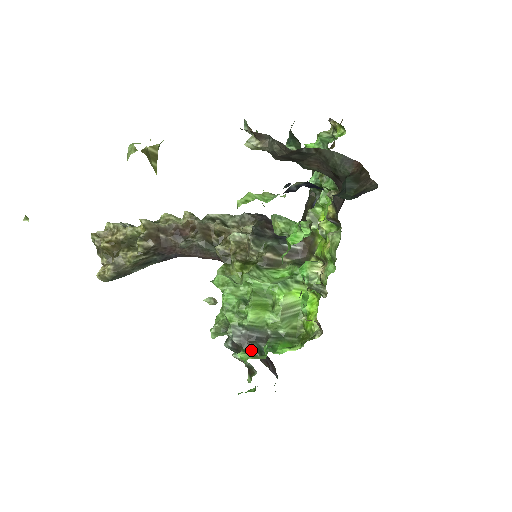
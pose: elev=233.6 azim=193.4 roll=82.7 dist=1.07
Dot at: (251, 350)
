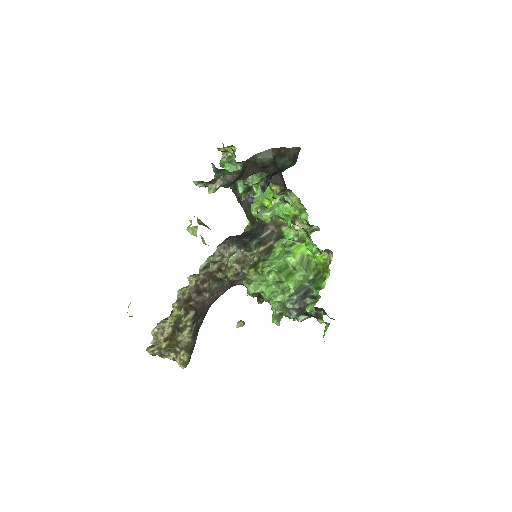
Dot at: (309, 302)
